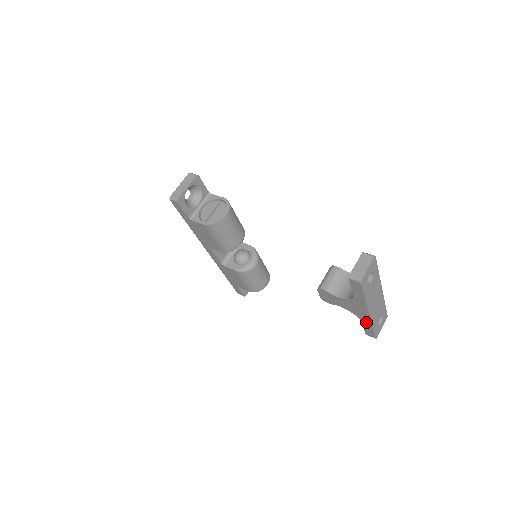
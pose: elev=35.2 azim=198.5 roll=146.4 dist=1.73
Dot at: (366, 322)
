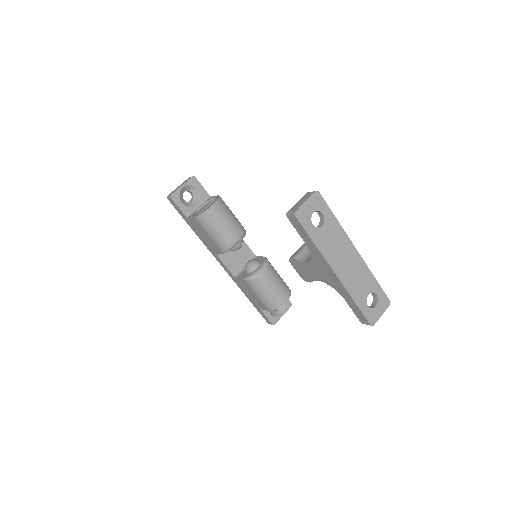
Dot at: (345, 294)
